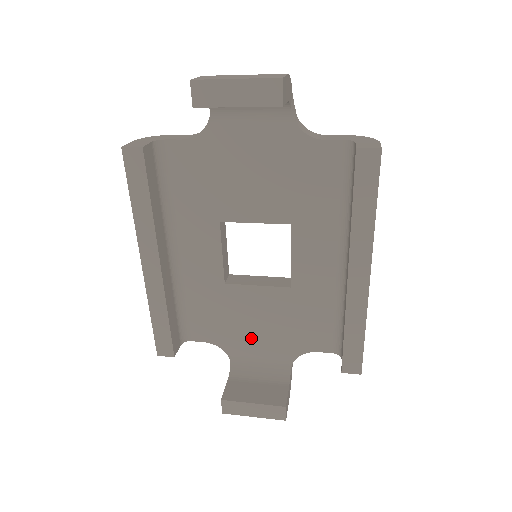
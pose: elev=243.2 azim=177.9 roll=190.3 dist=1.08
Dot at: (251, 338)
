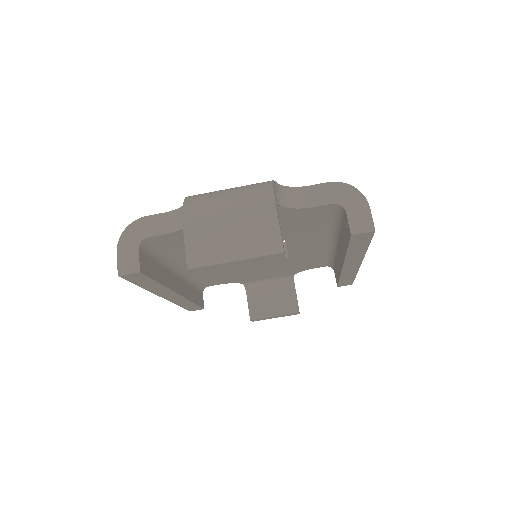
Dot at: (259, 276)
